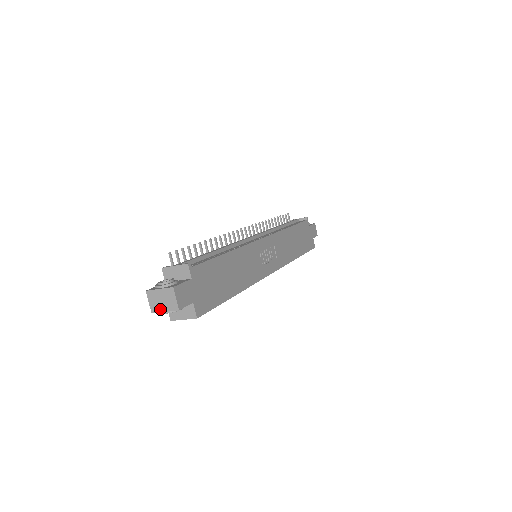
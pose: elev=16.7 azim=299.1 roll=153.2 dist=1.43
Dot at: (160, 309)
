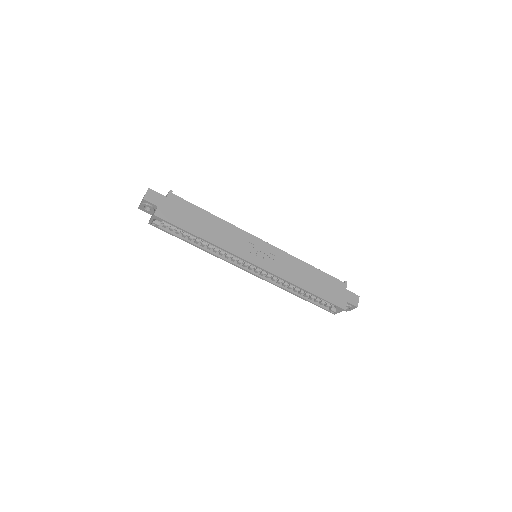
Dot at: (140, 204)
